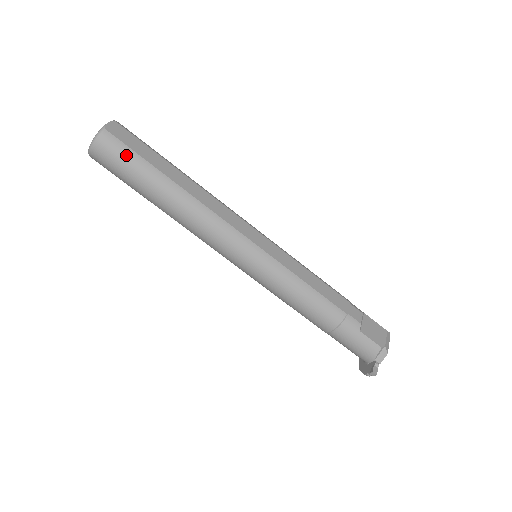
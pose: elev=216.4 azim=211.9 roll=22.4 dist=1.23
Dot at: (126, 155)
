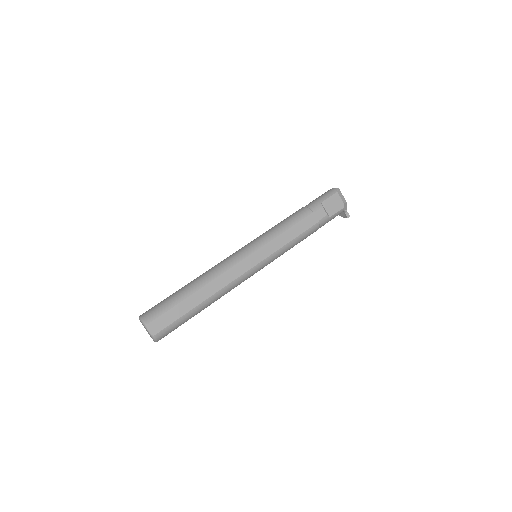
Dot at: (174, 326)
